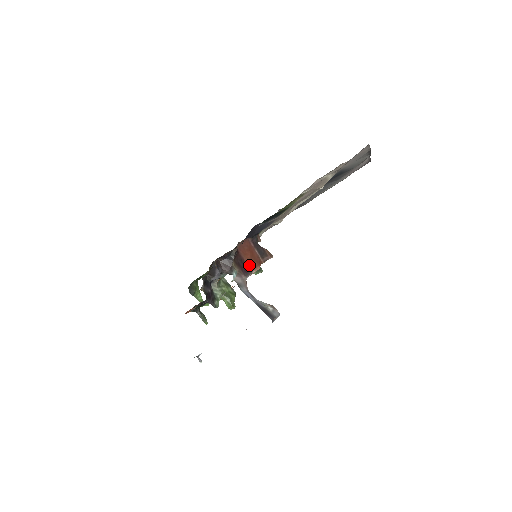
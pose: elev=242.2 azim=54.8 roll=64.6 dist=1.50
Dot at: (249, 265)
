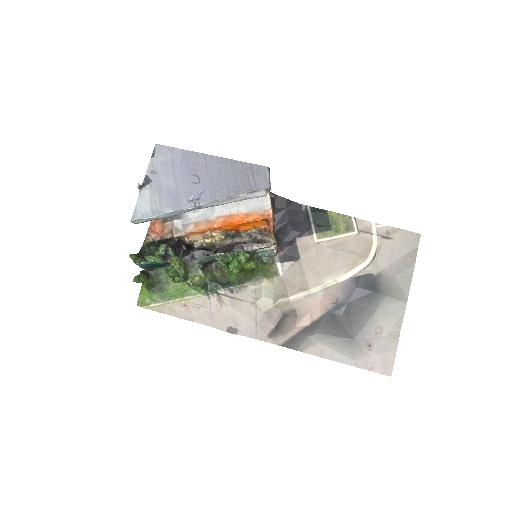
Dot at: (272, 207)
